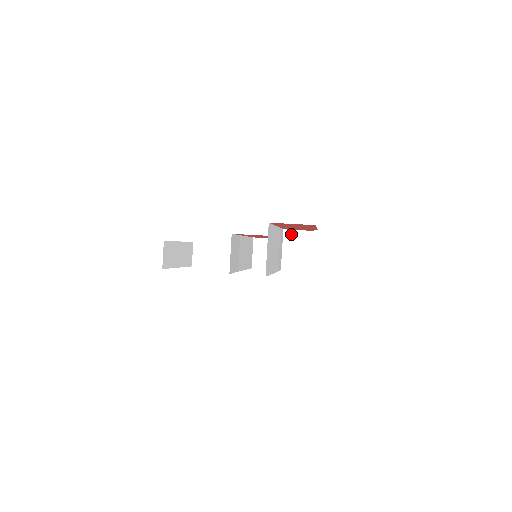
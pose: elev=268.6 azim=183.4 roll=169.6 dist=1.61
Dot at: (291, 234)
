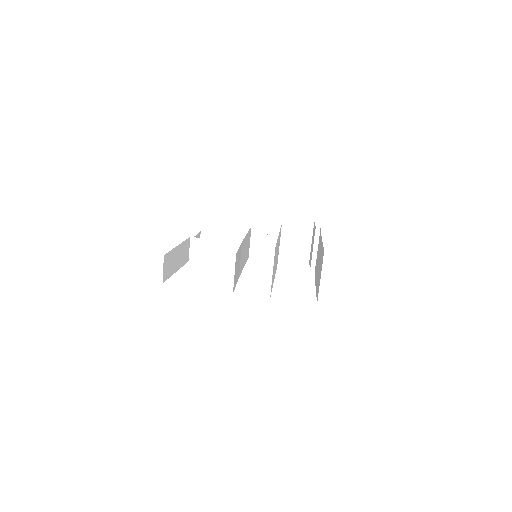
Dot at: (290, 223)
